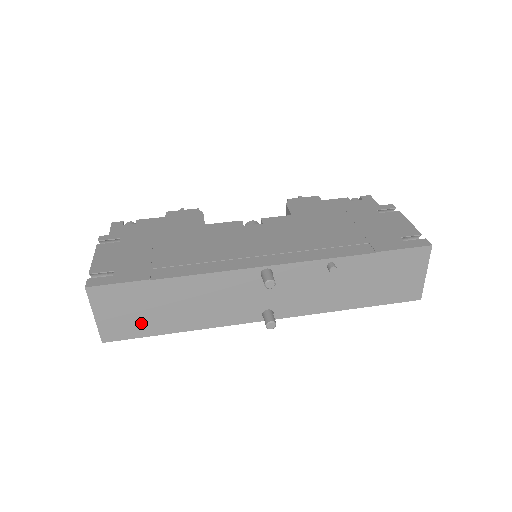
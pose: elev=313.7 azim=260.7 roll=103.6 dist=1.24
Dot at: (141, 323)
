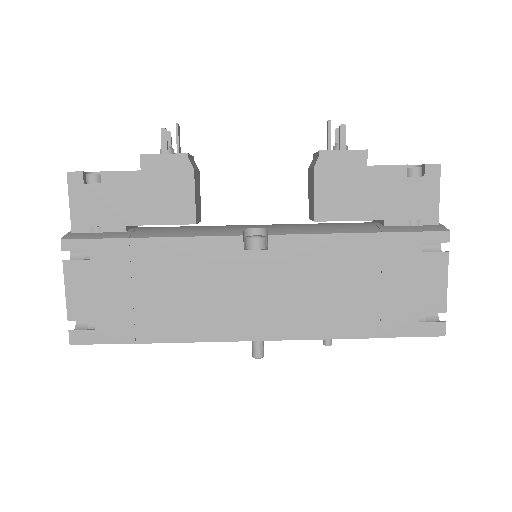
Dot at: occluded
